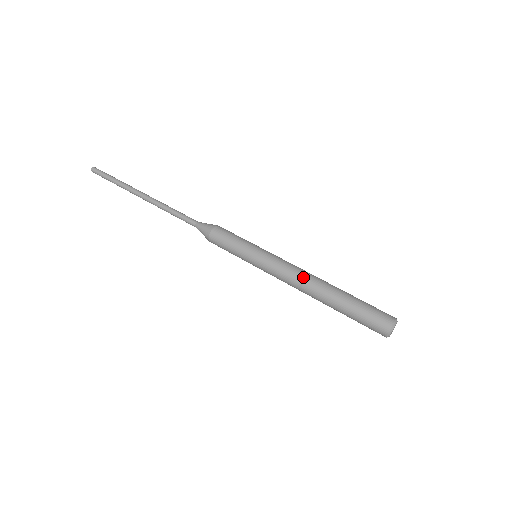
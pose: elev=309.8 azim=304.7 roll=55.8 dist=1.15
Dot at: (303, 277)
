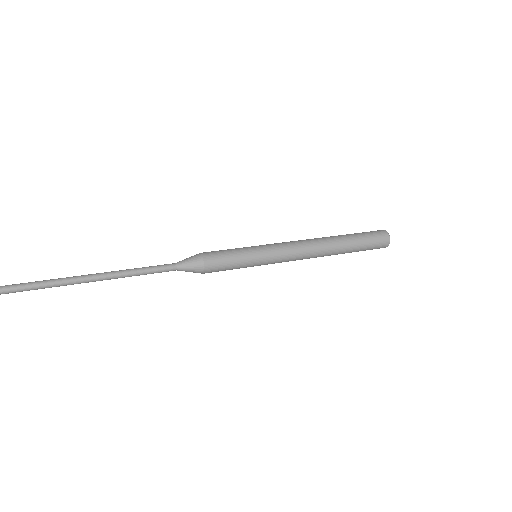
Dot at: (310, 241)
